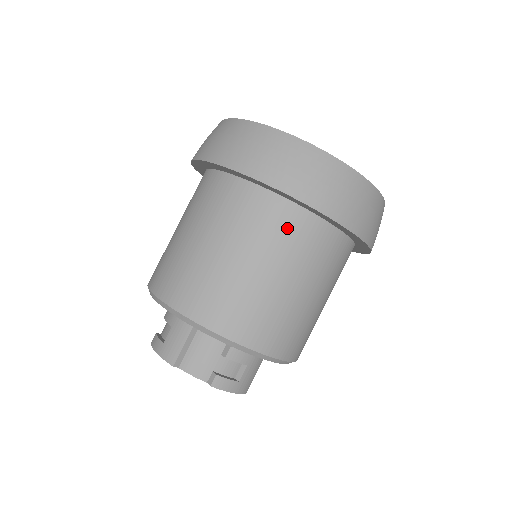
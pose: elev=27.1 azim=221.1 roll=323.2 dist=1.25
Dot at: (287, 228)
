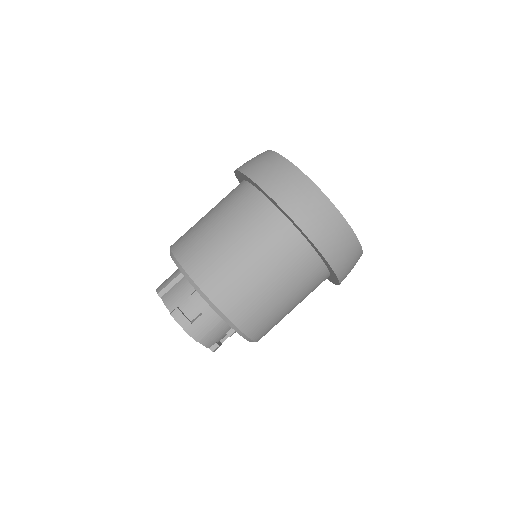
Dot at: (255, 212)
